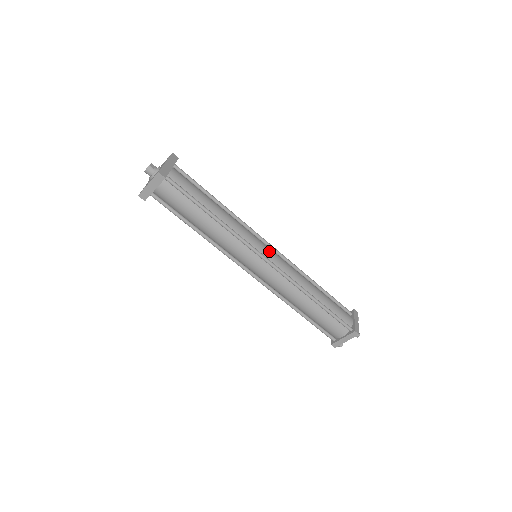
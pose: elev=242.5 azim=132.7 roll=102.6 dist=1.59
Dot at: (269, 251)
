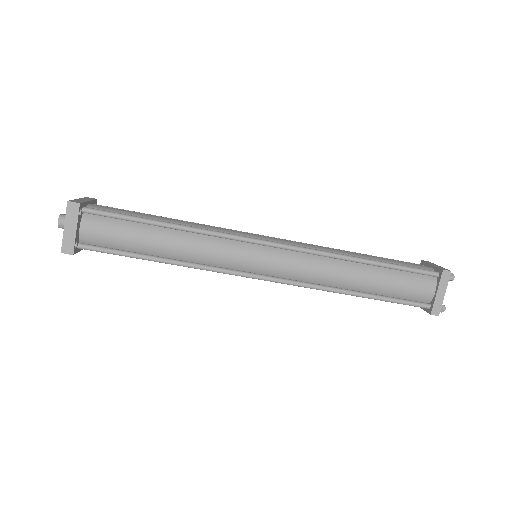
Dot at: (266, 237)
